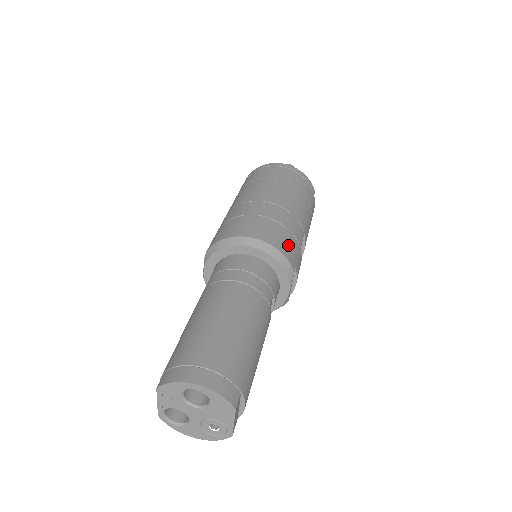
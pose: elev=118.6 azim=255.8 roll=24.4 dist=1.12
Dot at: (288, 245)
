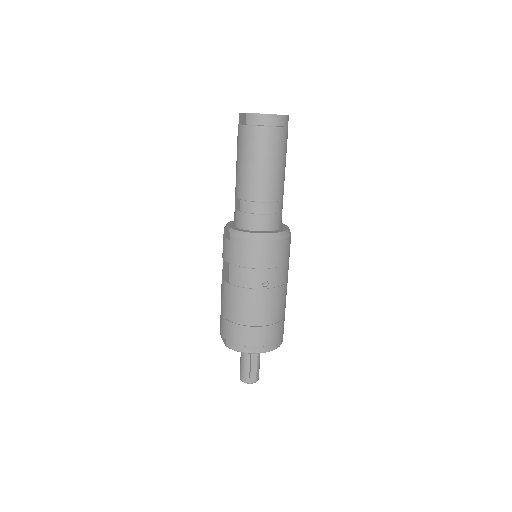
Dot at: occluded
